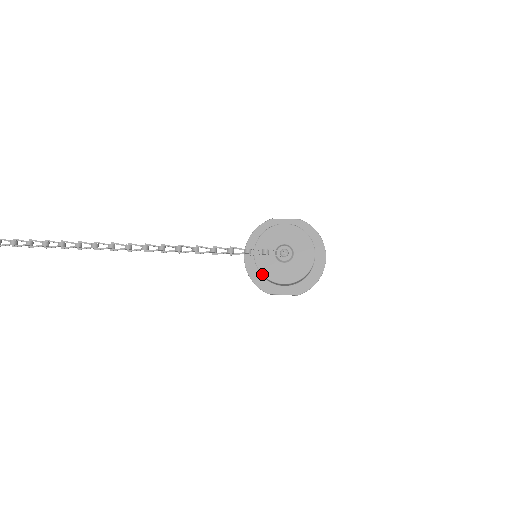
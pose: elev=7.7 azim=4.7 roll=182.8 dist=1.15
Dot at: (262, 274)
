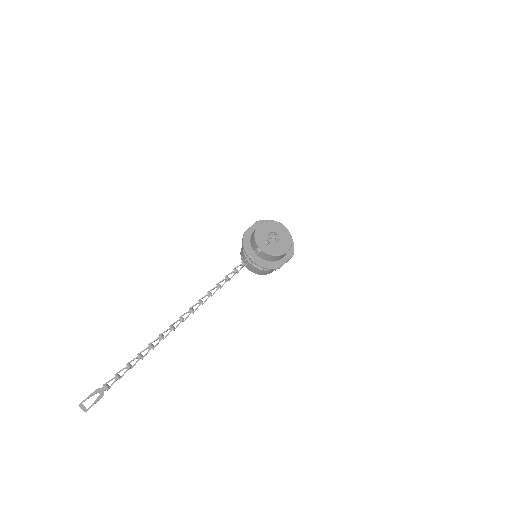
Dot at: (275, 255)
